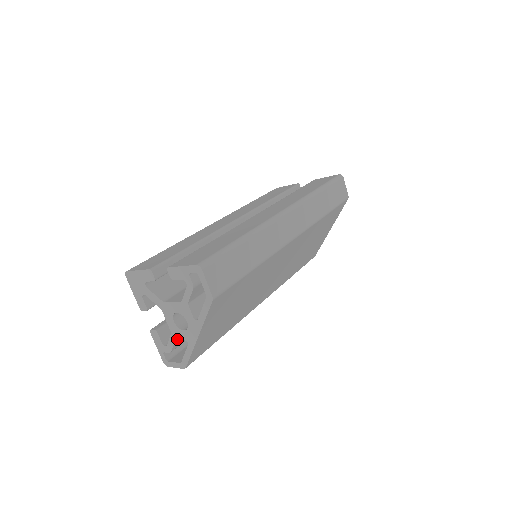
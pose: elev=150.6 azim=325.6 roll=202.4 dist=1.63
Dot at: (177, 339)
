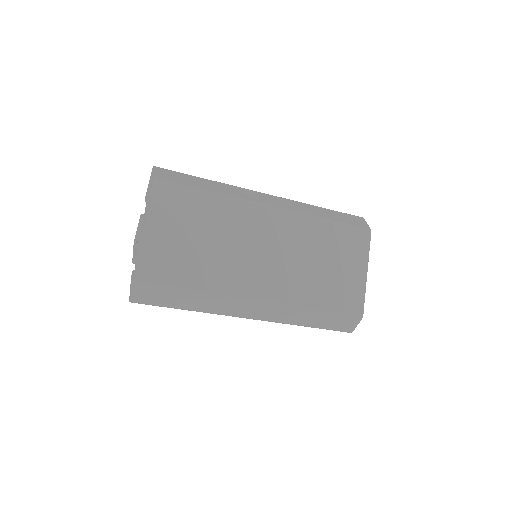
Dot at: (138, 255)
